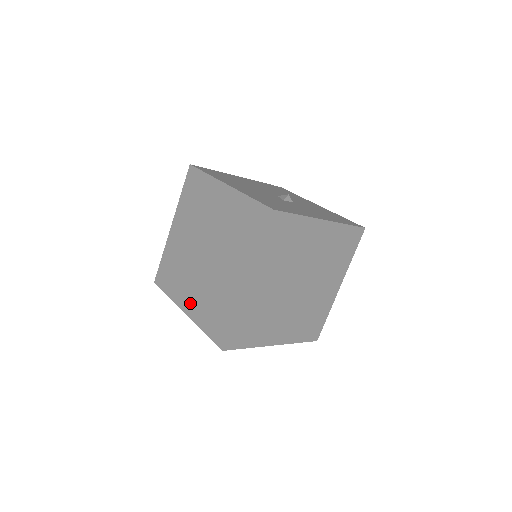
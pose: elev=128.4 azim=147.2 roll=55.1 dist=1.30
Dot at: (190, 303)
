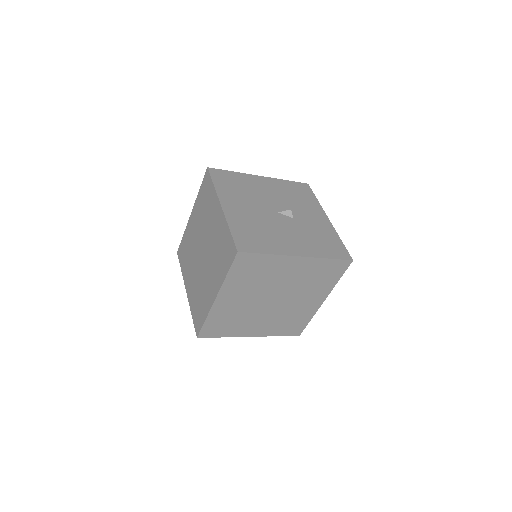
Dot at: (258, 330)
